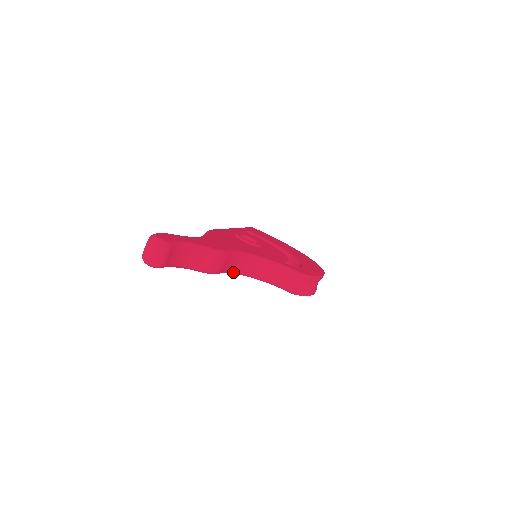
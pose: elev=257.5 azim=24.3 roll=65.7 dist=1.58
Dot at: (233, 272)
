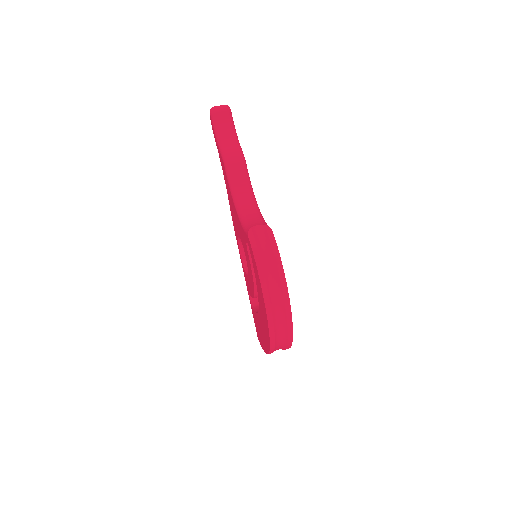
Dot at: (234, 190)
